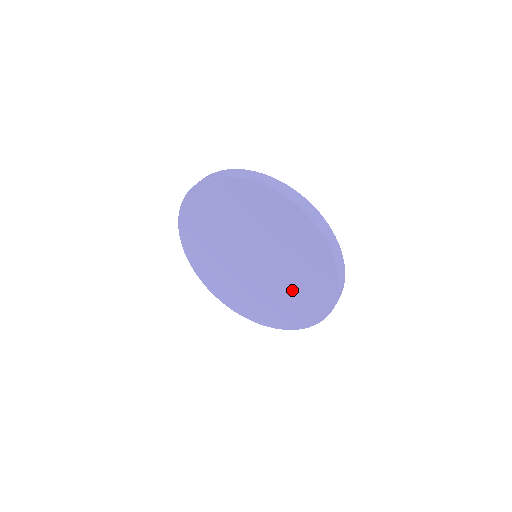
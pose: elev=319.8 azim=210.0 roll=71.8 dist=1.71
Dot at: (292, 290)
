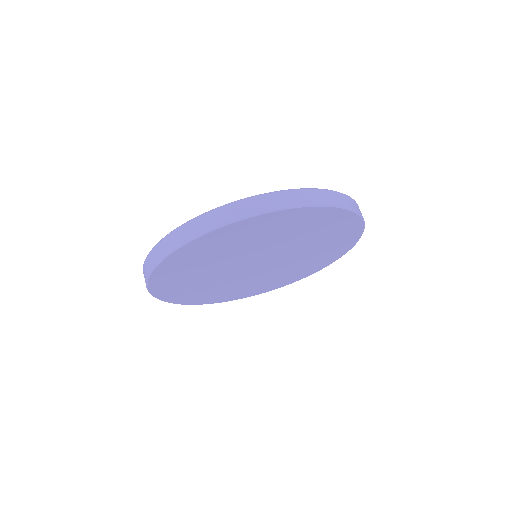
Dot at: (314, 242)
